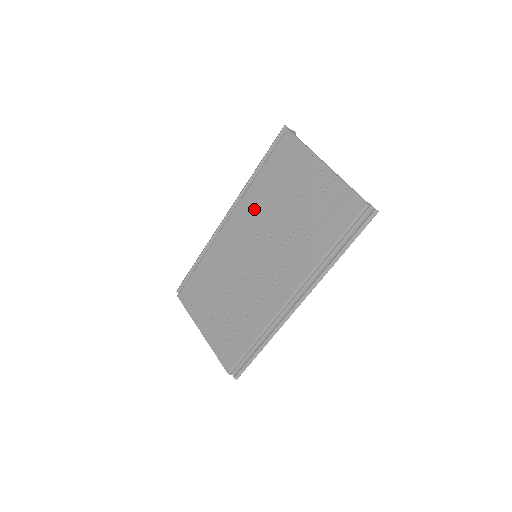
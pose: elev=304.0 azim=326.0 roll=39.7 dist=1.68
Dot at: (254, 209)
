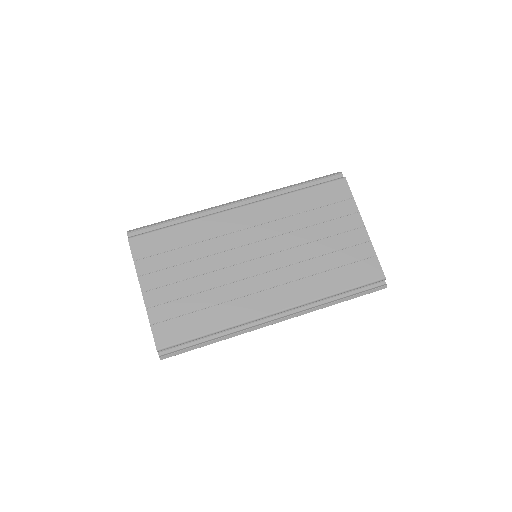
Dot at: (278, 216)
